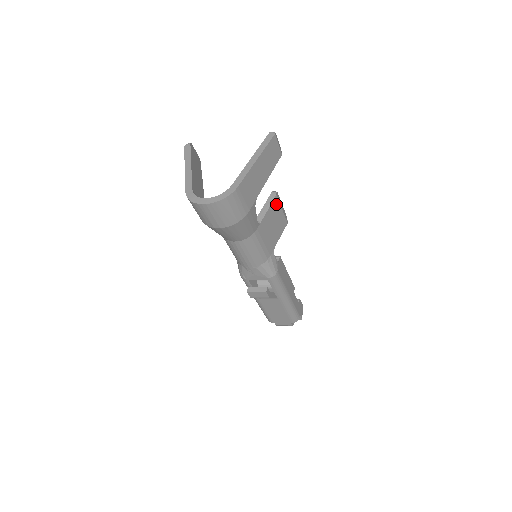
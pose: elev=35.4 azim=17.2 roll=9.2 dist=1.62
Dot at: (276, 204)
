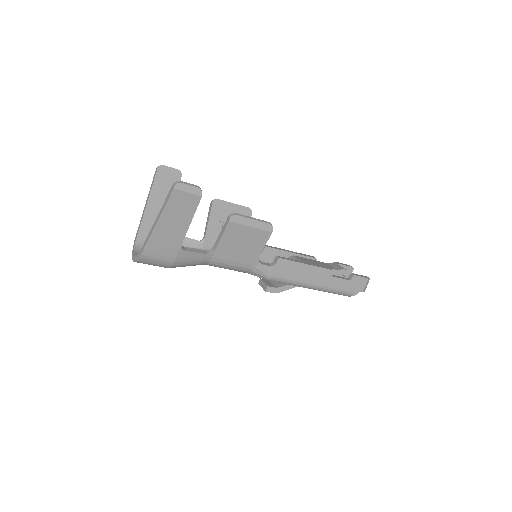
Dot at: (235, 227)
